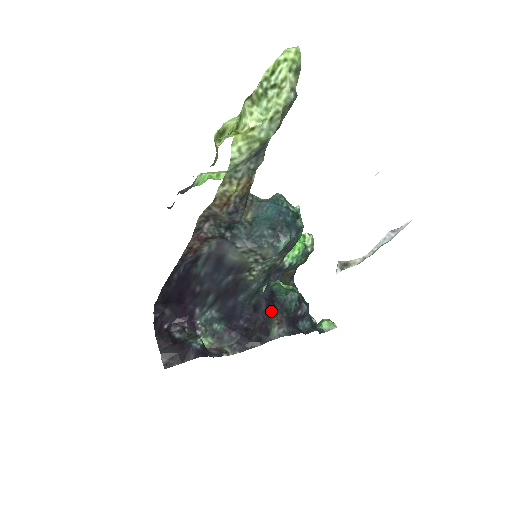
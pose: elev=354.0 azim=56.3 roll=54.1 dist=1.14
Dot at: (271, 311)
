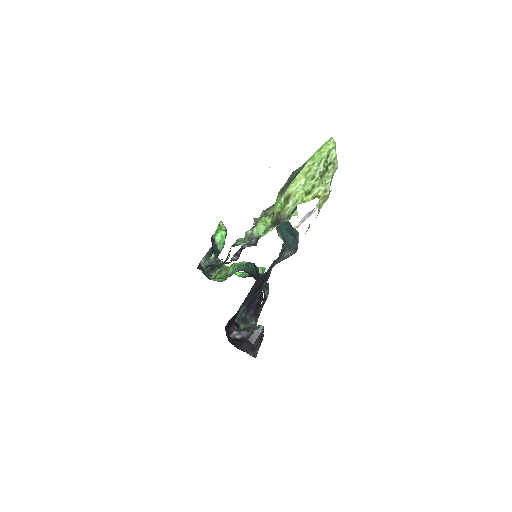
Dot at: occluded
